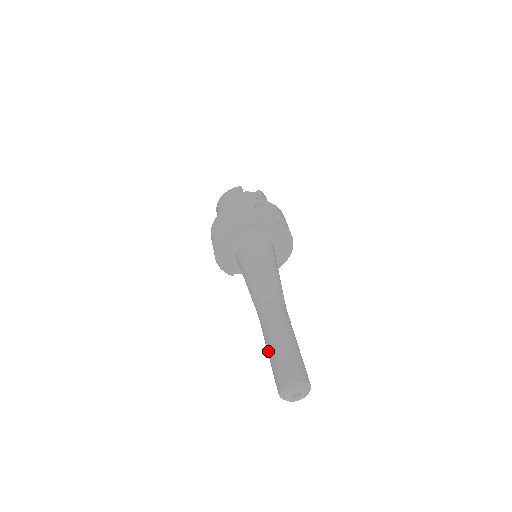
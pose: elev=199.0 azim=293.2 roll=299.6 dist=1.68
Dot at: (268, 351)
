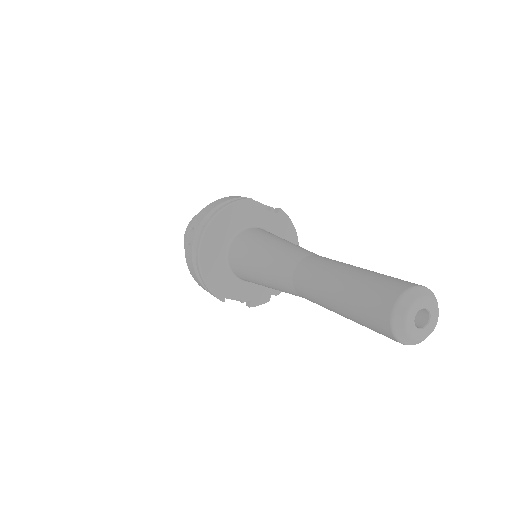
Dot at: (336, 293)
